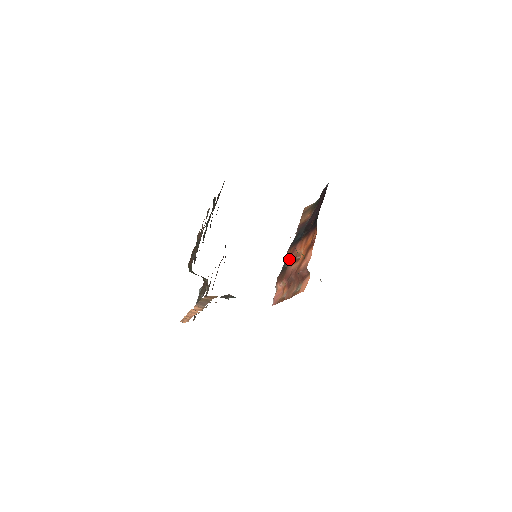
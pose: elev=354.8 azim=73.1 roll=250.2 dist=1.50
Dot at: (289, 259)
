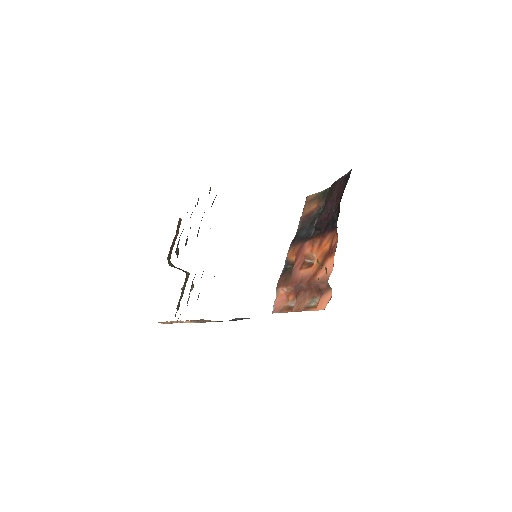
Dot at: (293, 259)
